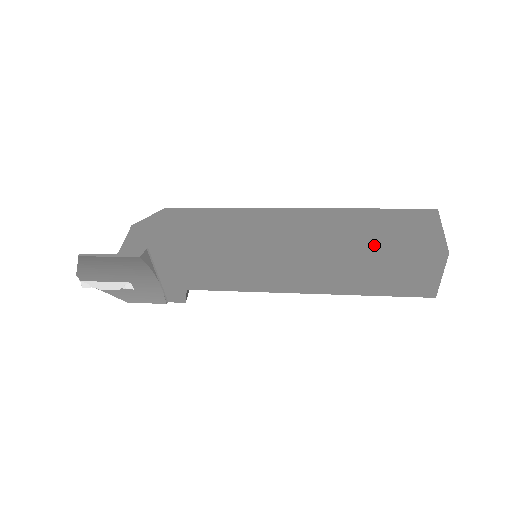
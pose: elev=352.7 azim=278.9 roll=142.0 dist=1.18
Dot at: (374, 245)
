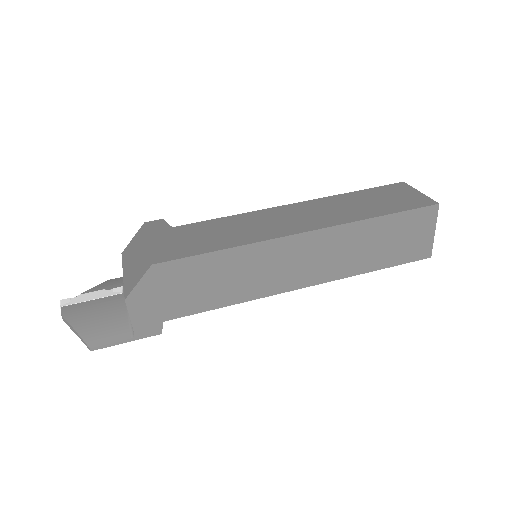
Dot at: (377, 264)
